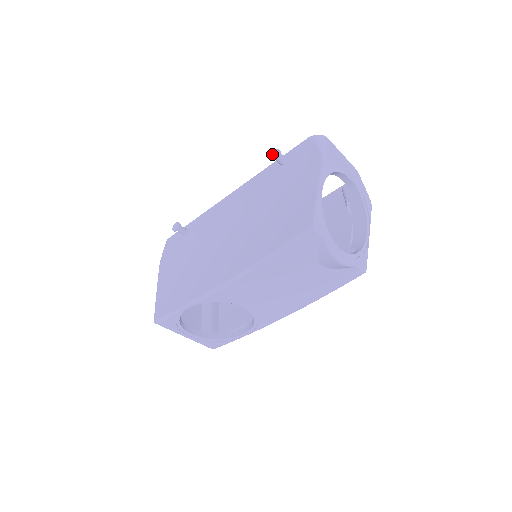
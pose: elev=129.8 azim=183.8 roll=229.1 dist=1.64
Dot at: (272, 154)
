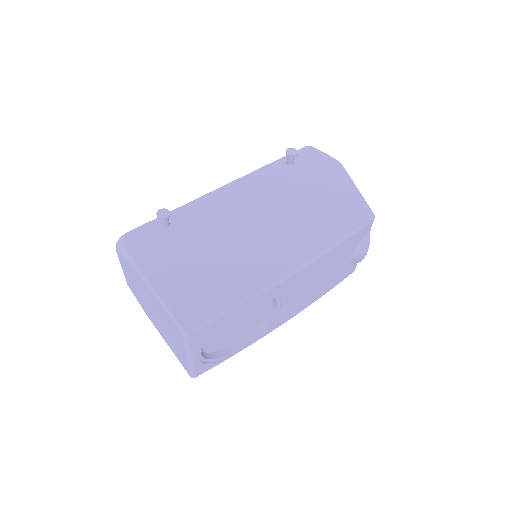
Dot at: (288, 151)
